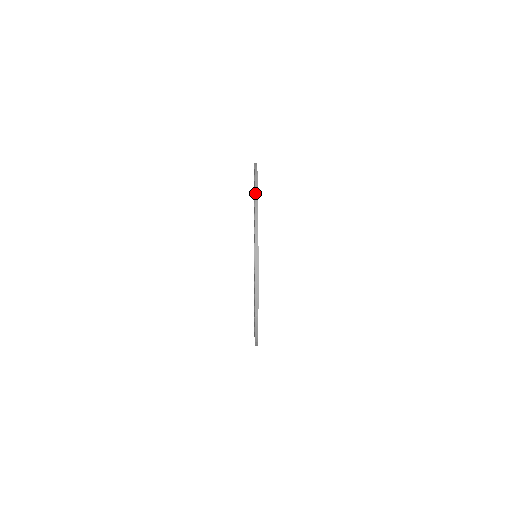
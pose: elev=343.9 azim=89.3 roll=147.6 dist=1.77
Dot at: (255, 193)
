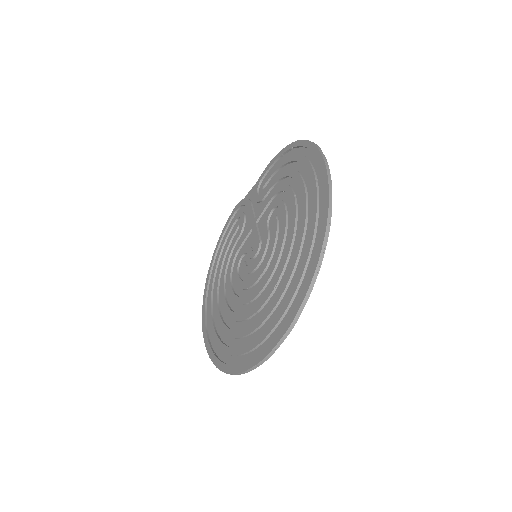
Dot at: (325, 162)
